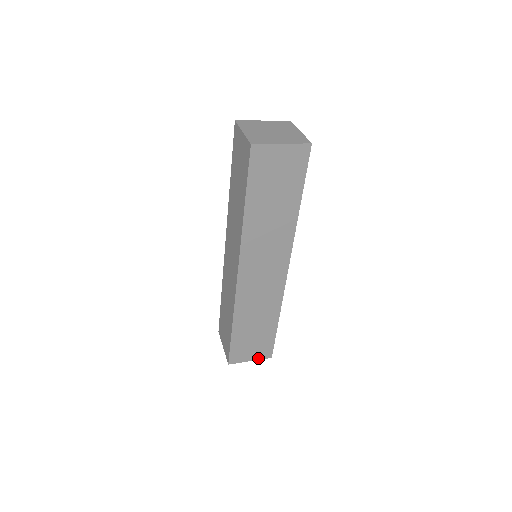
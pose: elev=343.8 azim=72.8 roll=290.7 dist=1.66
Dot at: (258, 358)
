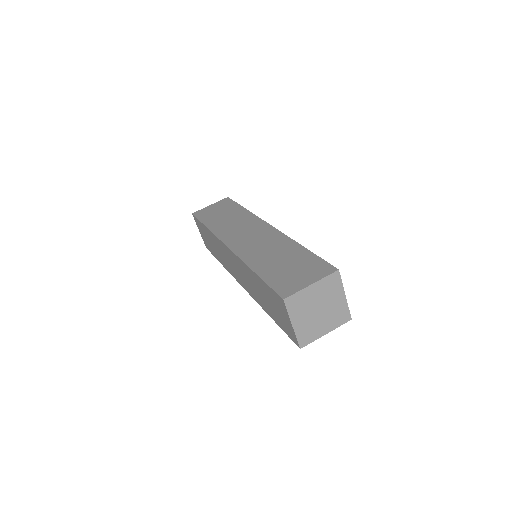
Dot at: occluded
